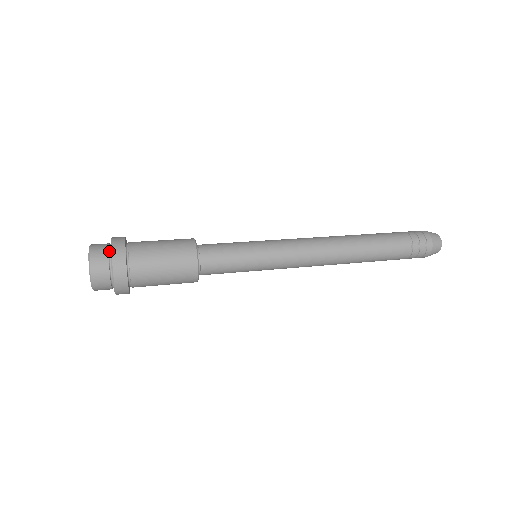
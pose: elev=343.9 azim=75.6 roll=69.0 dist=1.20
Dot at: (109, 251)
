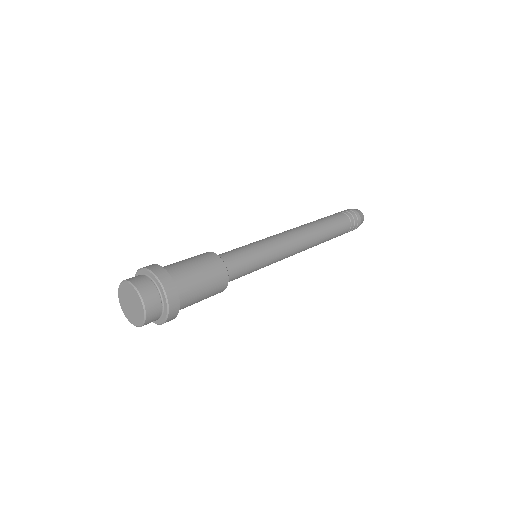
Dot at: (143, 275)
